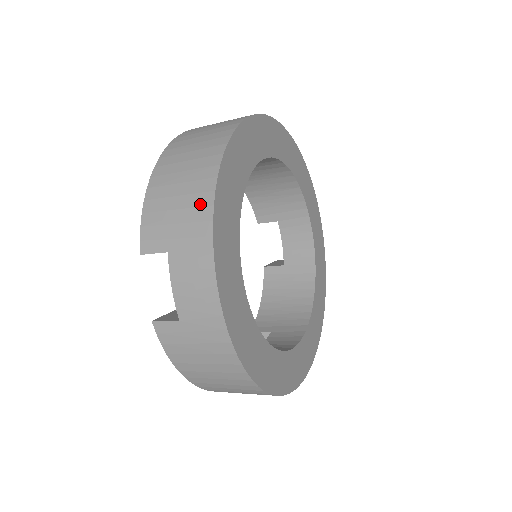
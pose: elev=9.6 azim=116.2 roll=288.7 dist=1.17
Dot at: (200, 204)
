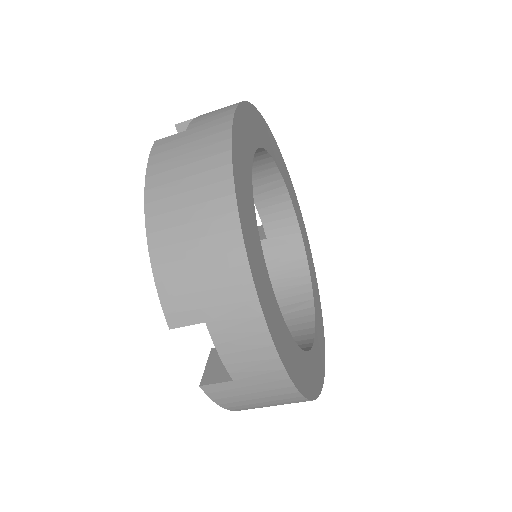
Dot at: occluded
